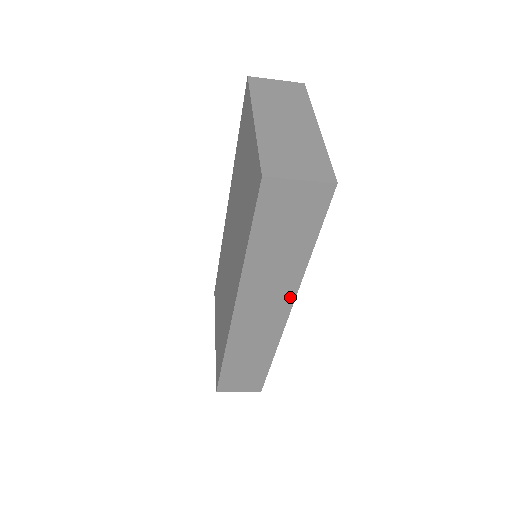
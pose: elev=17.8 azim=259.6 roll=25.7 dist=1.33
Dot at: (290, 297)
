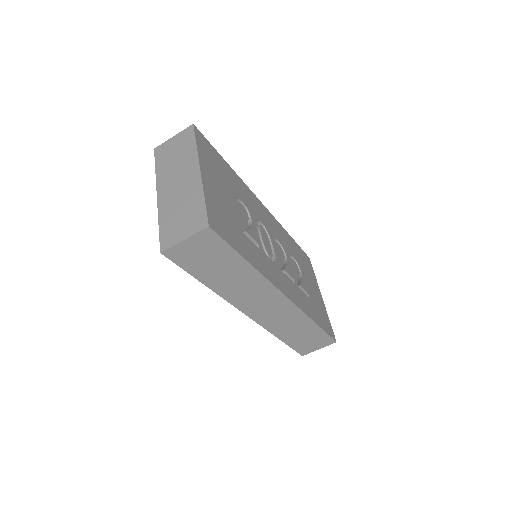
Dot at: (272, 289)
